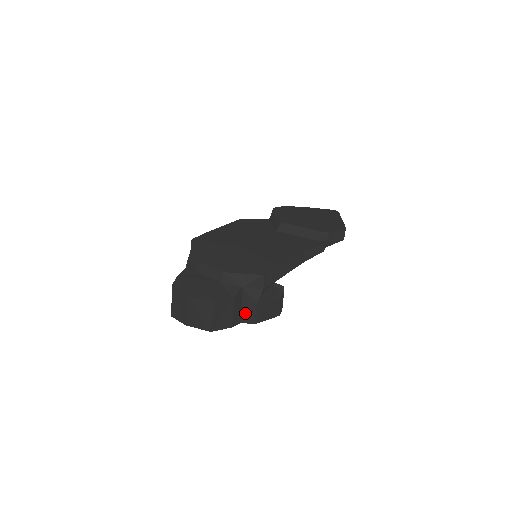
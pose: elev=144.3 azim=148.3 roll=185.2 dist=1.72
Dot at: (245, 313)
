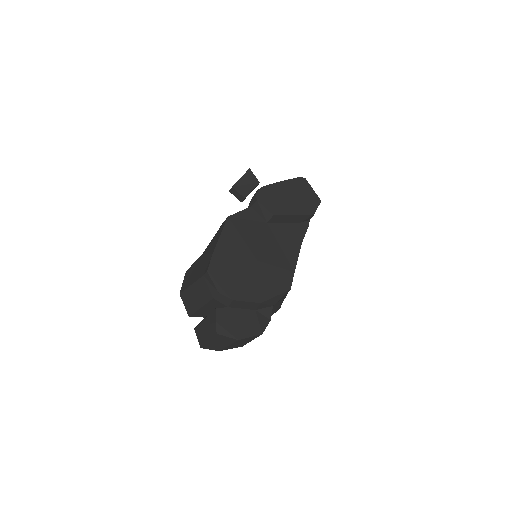
Dot at: occluded
